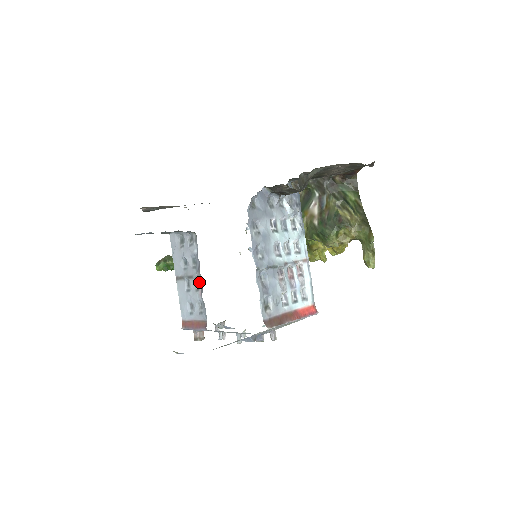
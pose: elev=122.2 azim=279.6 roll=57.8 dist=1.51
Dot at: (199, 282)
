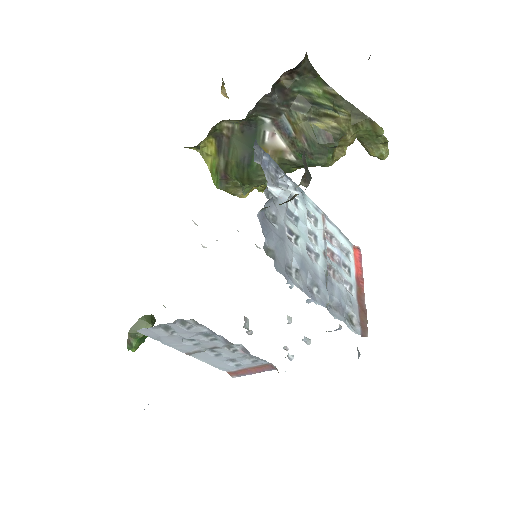
Dot at: (231, 345)
